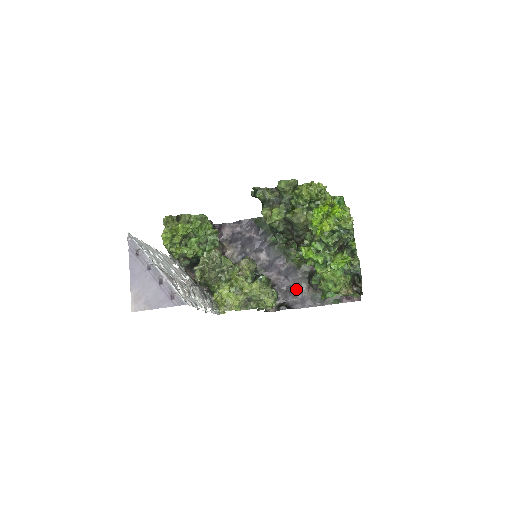
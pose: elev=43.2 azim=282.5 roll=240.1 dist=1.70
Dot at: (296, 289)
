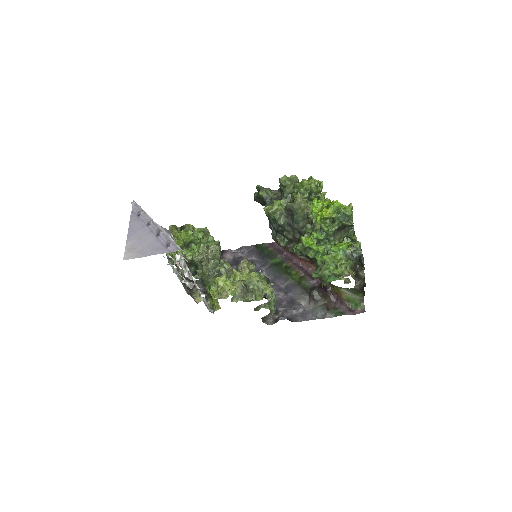
Dot at: (296, 303)
